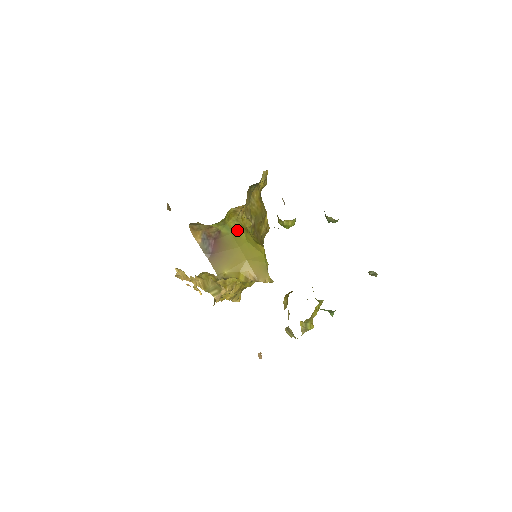
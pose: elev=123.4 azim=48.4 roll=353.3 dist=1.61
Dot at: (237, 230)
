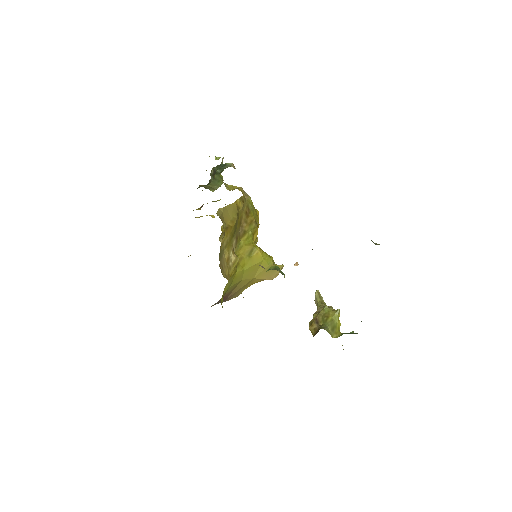
Dot at: (232, 280)
